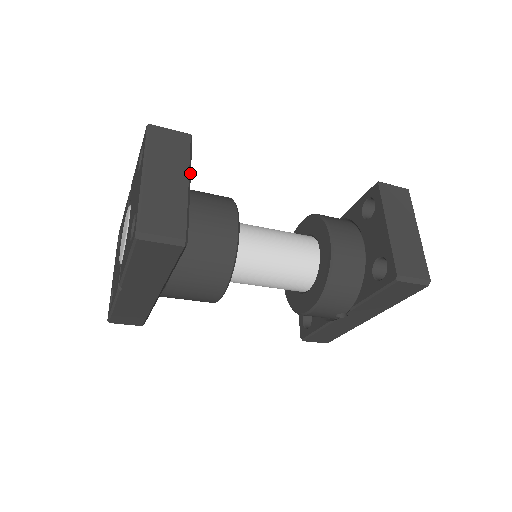
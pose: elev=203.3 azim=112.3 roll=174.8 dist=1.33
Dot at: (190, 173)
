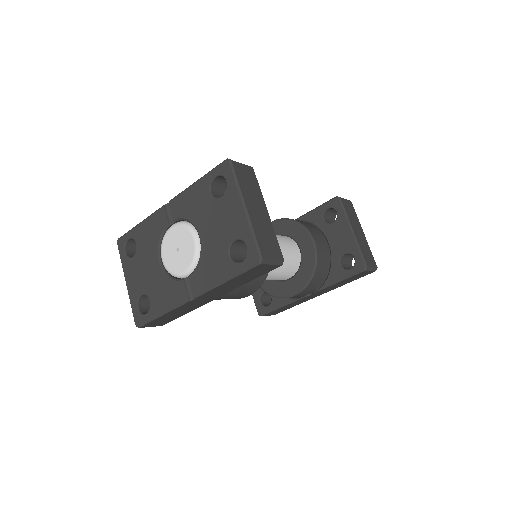
Dot at: (264, 202)
